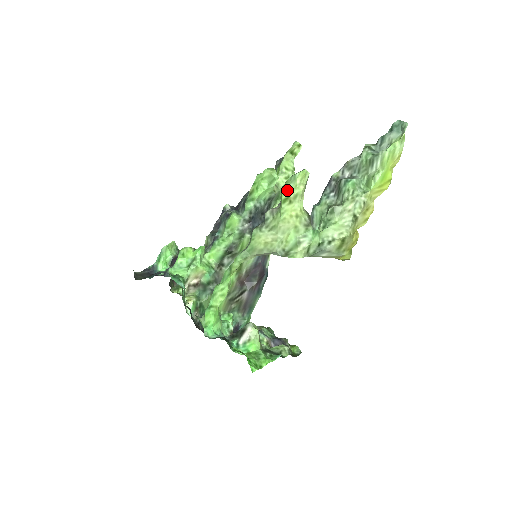
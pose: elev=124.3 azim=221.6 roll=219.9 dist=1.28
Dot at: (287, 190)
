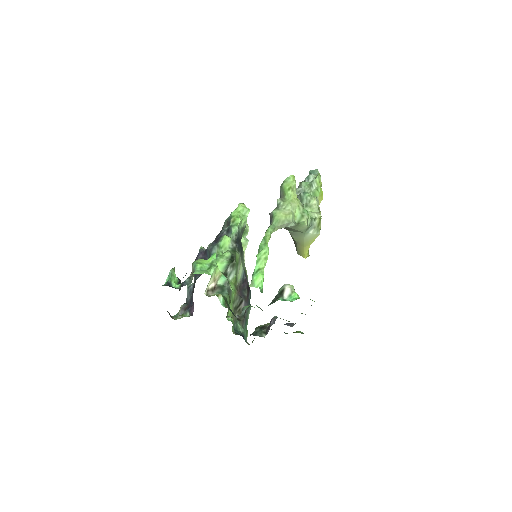
Dot at: (288, 184)
